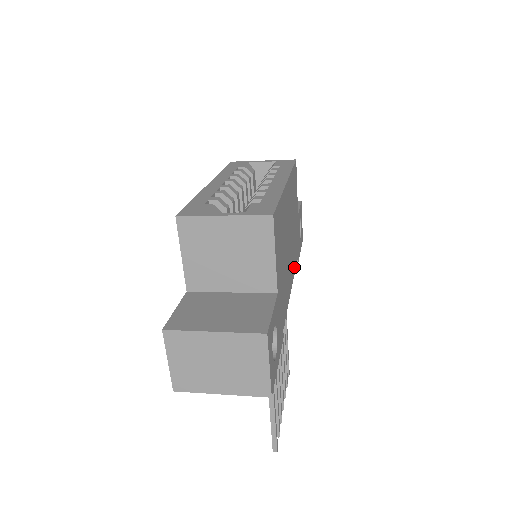
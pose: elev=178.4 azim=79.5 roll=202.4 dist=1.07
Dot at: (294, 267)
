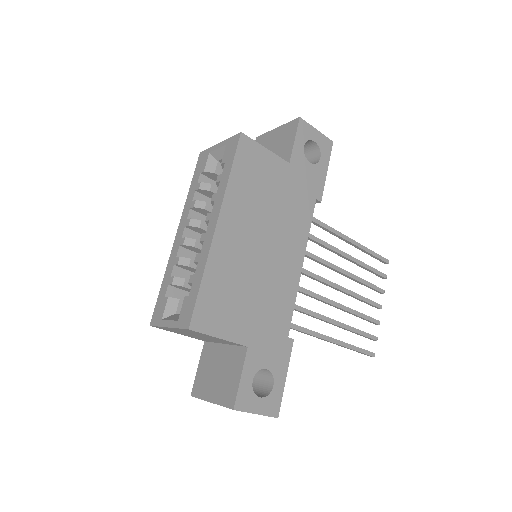
Dot at: (304, 232)
